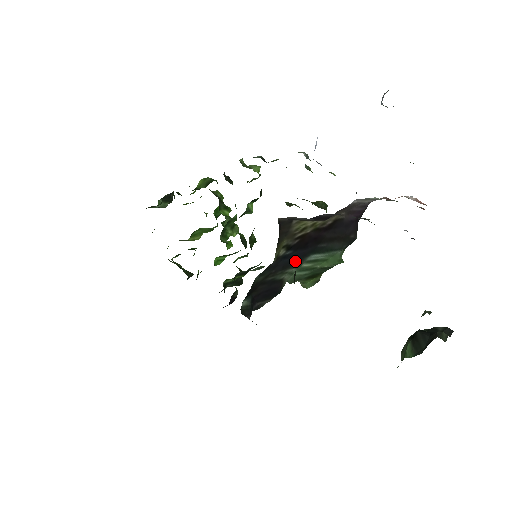
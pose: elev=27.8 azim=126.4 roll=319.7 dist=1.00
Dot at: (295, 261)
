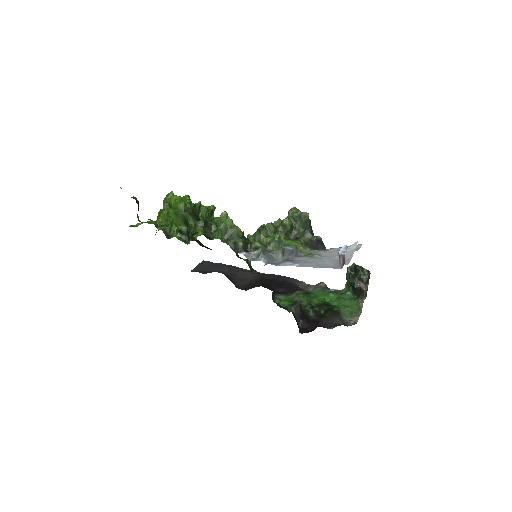
Dot at: occluded
